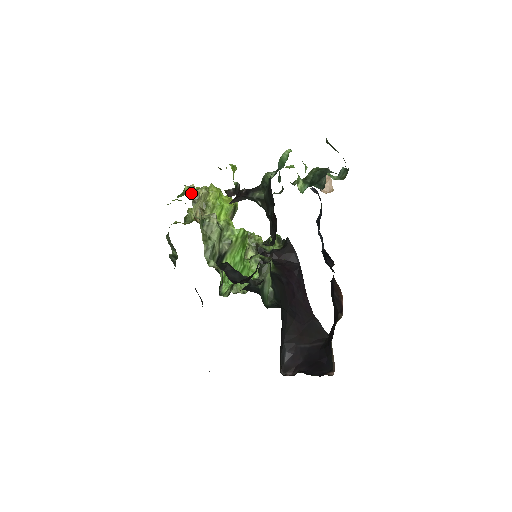
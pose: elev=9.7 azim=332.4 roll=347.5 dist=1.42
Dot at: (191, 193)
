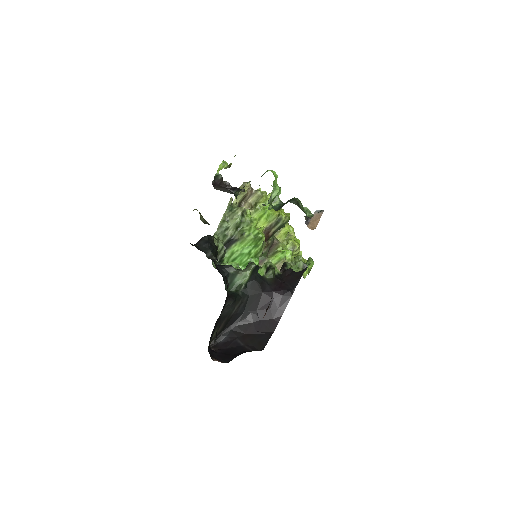
Dot at: (240, 186)
